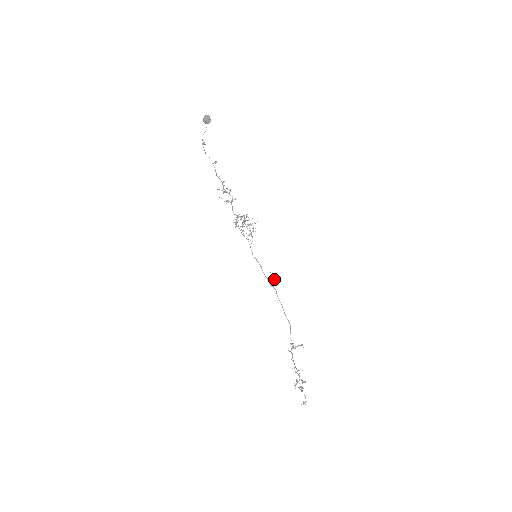
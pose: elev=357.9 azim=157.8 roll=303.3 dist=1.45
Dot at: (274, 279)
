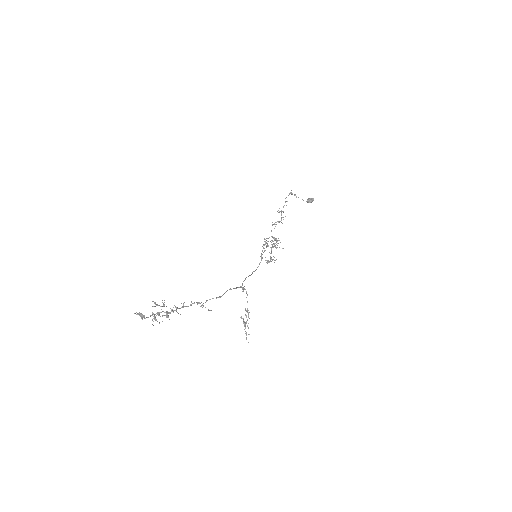
Dot at: (247, 320)
